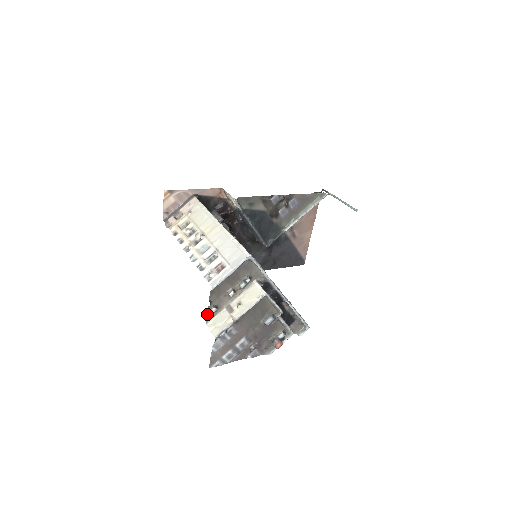
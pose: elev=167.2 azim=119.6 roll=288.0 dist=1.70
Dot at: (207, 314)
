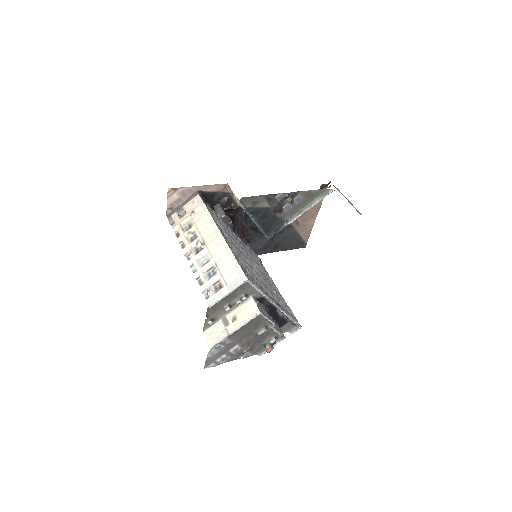
Dot at: (204, 325)
